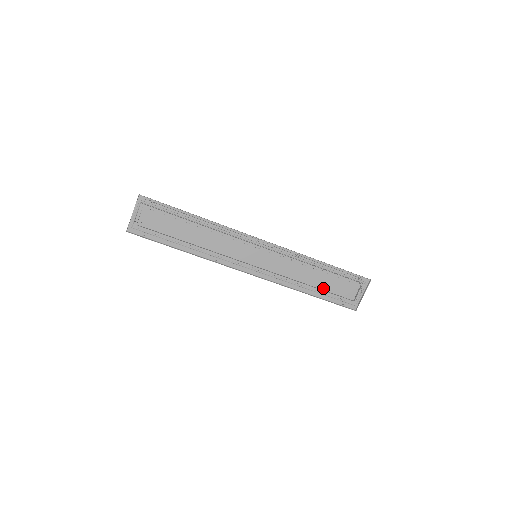
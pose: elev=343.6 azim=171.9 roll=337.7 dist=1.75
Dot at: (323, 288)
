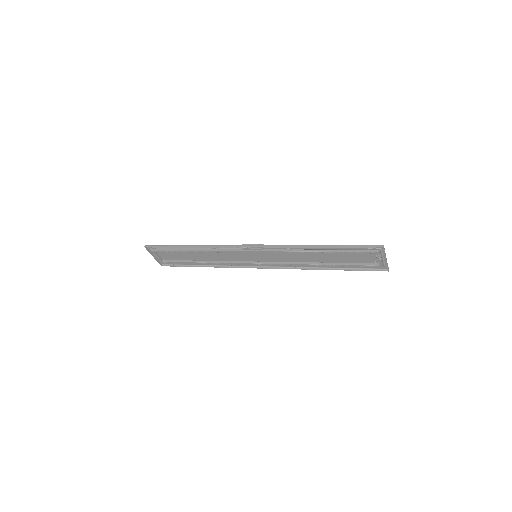
Dot at: (338, 261)
